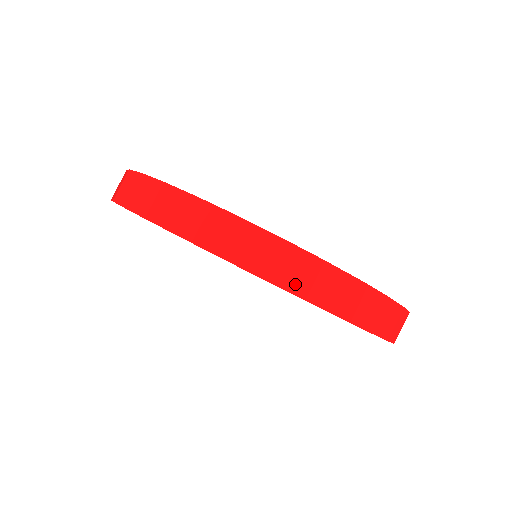
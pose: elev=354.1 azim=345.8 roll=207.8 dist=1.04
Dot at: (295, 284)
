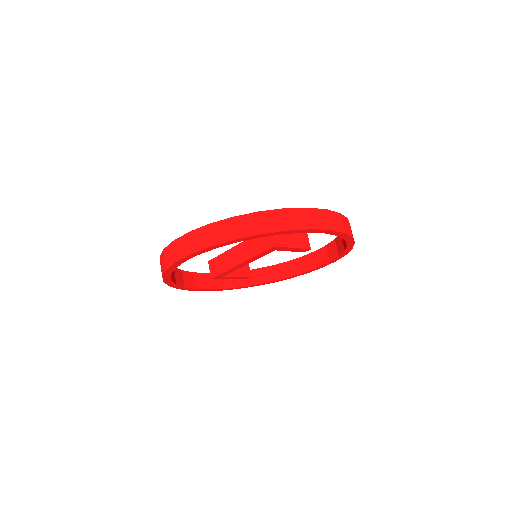
Dot at: (324, 225)
